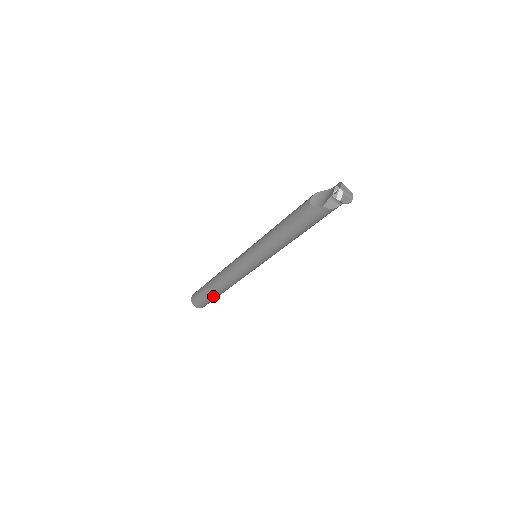
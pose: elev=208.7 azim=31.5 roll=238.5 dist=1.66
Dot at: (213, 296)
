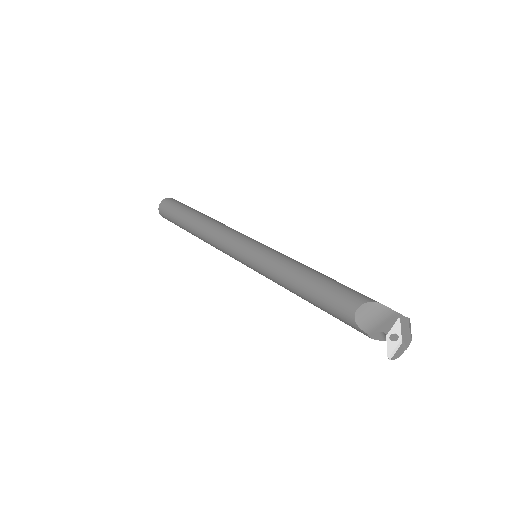
Dot at: occluded
